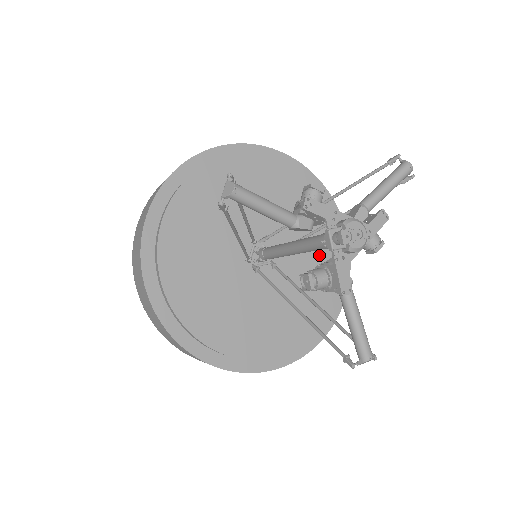
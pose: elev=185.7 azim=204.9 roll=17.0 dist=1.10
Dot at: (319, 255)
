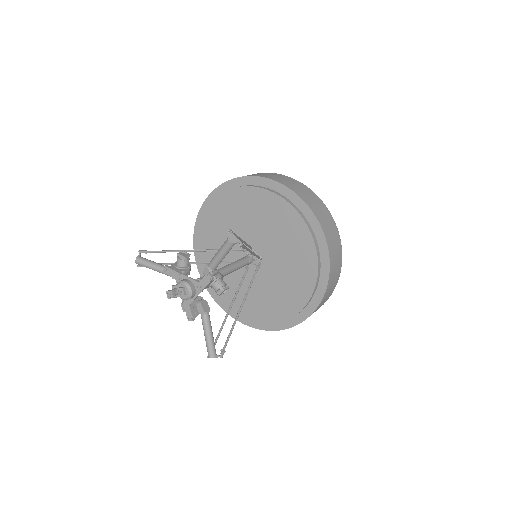
Dot at: (295, 259)
